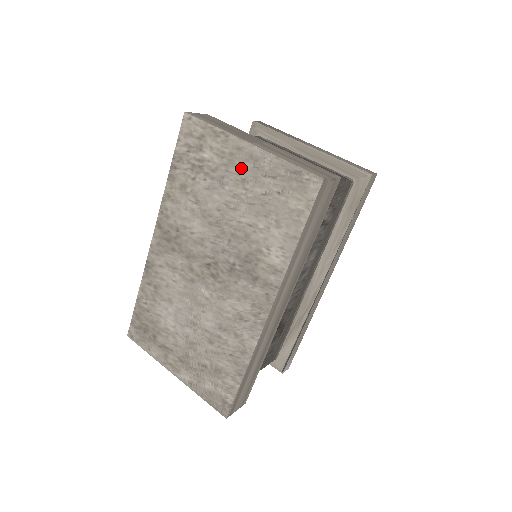
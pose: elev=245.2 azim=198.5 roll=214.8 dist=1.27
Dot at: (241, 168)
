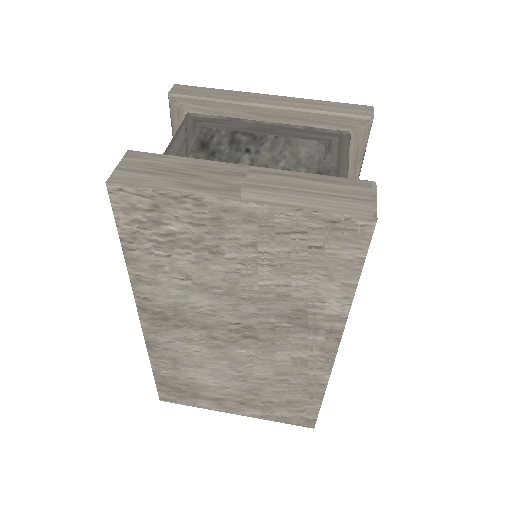
Dot at: (239, 232)
